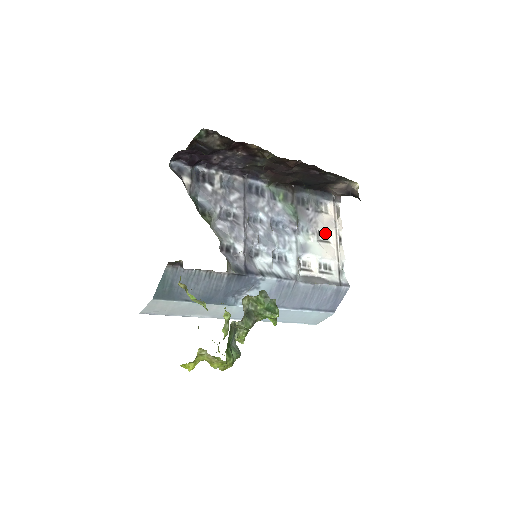
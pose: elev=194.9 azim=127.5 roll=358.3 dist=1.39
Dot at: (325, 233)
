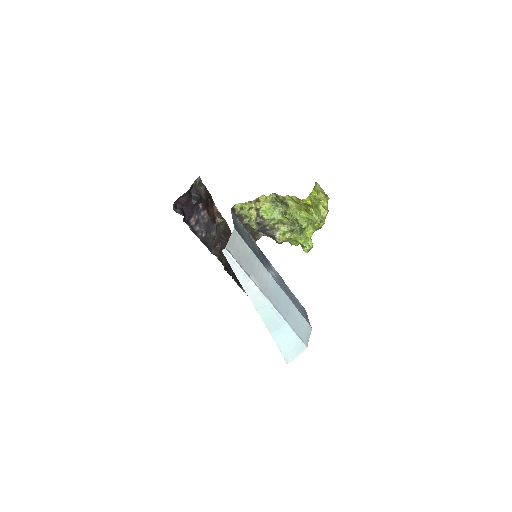
Dot at: occluded
